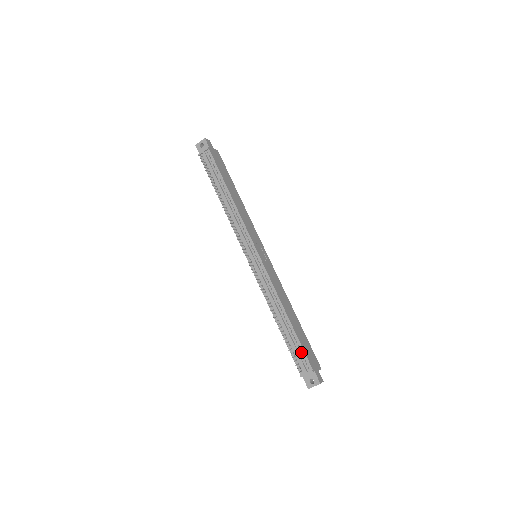
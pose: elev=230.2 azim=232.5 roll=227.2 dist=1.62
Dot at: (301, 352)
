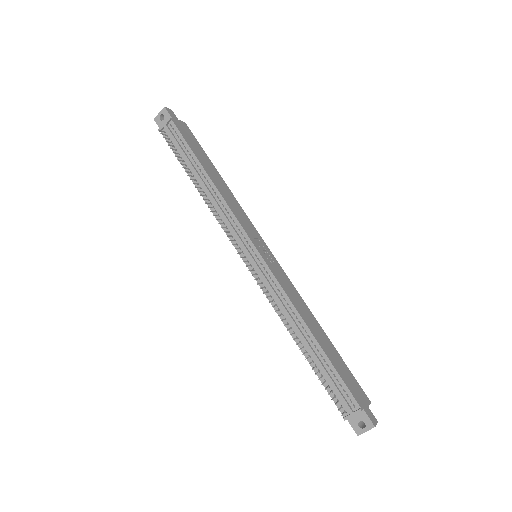
Dot at: (340, 384)
